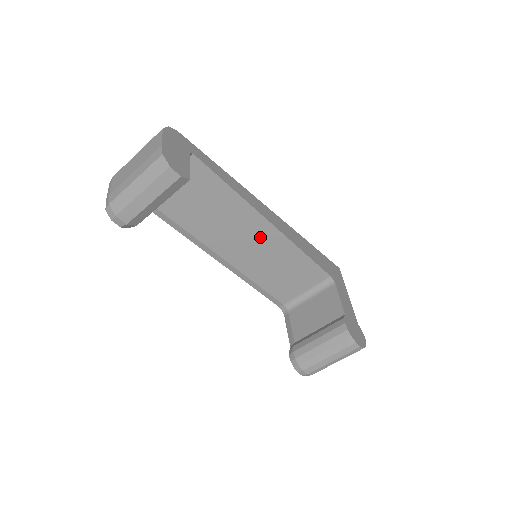
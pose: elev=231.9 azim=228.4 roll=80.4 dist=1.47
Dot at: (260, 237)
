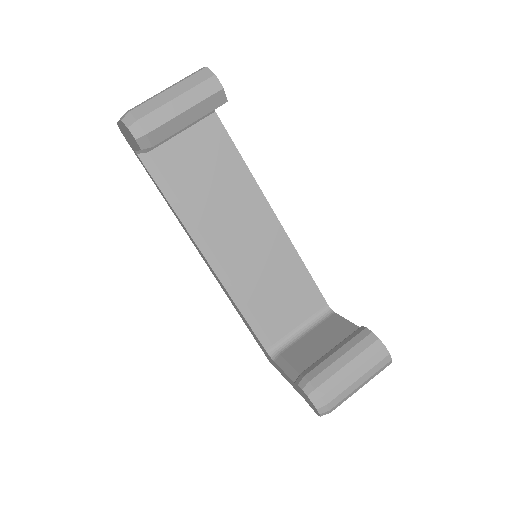
Dot at: (262, 233)
